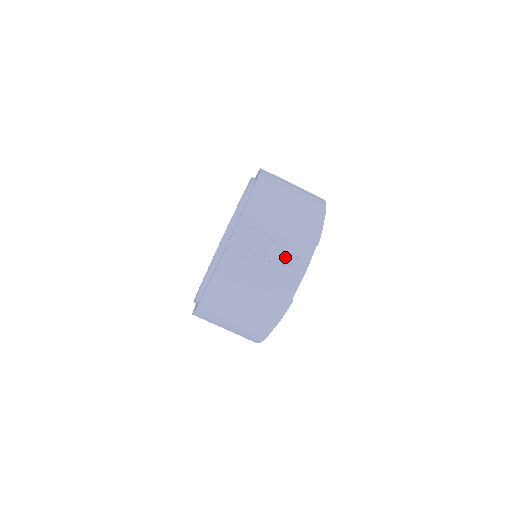
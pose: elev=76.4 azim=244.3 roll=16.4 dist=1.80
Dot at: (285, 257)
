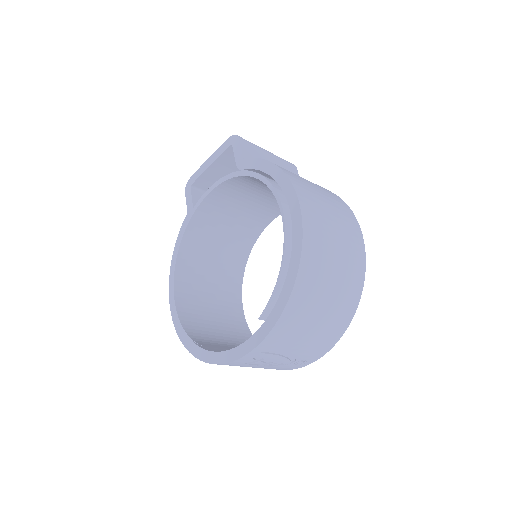
Dot at: (293, 360)
